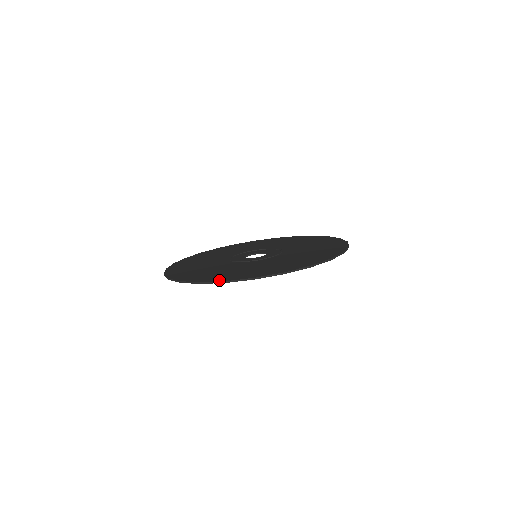
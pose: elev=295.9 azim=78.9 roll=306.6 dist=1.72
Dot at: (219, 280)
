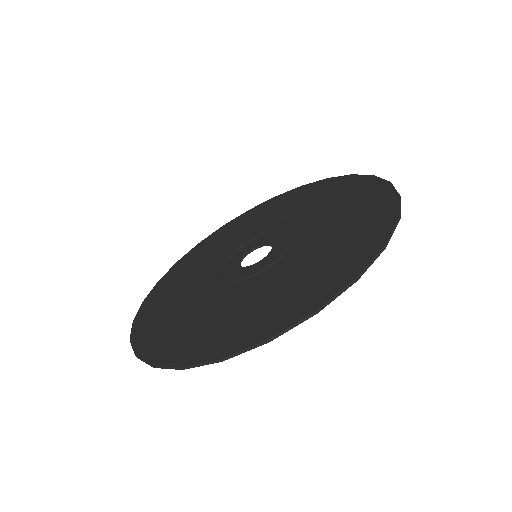
Dot at: (341, 285)
